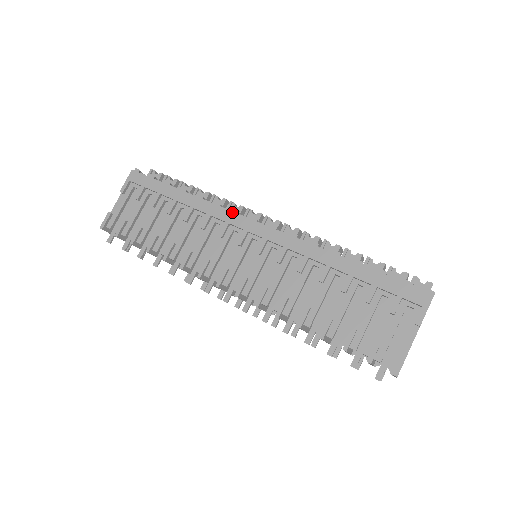
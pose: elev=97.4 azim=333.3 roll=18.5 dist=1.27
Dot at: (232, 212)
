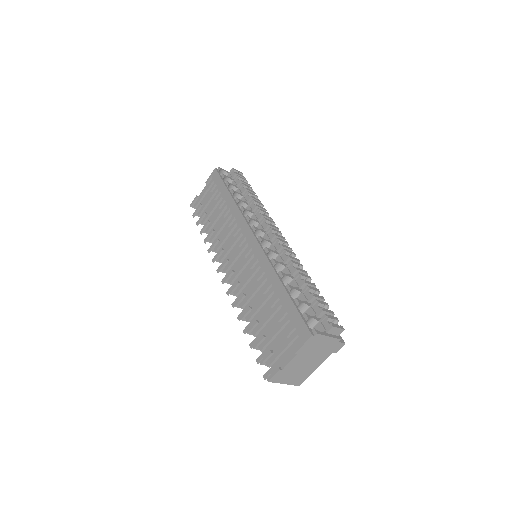
Dot at: (244, 219)
